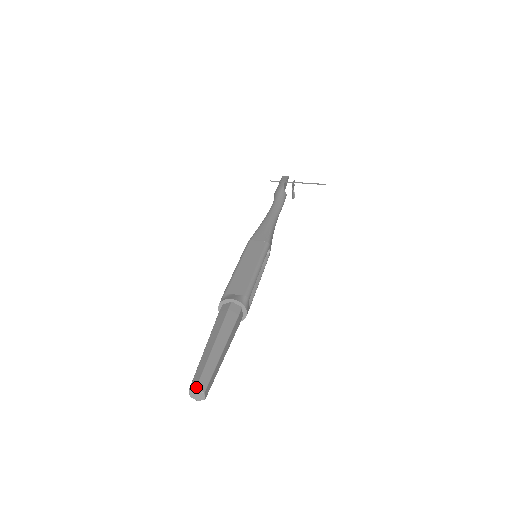
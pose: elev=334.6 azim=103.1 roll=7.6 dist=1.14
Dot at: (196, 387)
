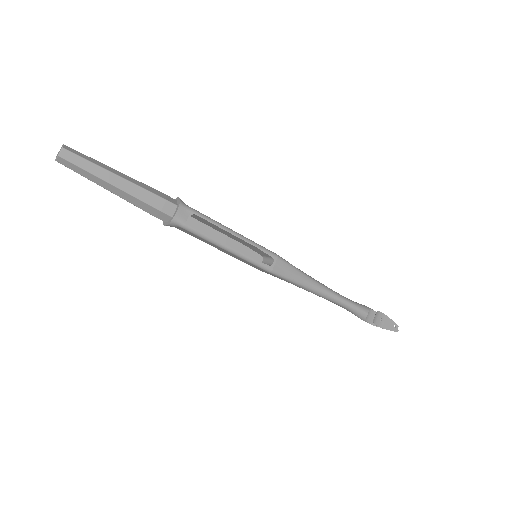
Dot at: (65, 145)
